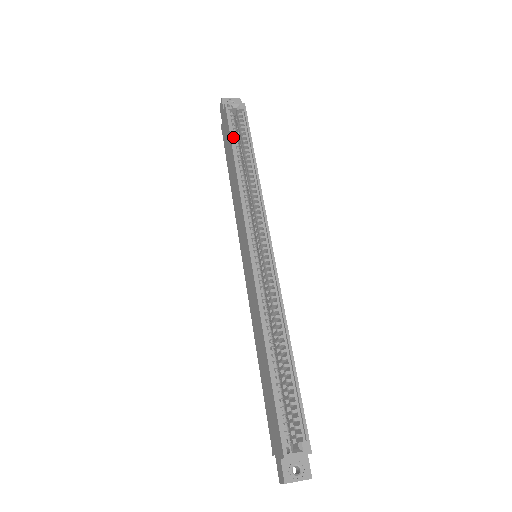
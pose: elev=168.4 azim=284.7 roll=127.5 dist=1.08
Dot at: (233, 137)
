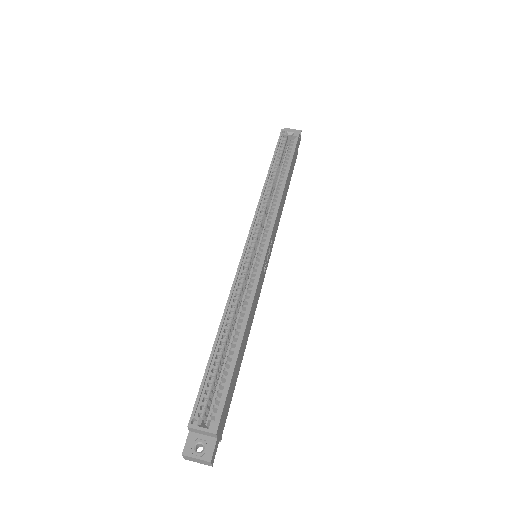
Dot at: (276, 156)
